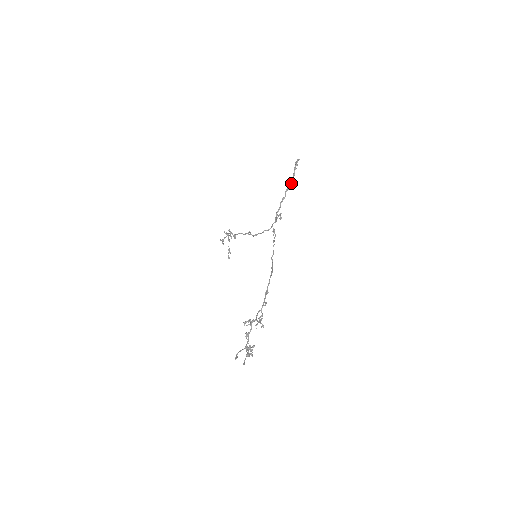
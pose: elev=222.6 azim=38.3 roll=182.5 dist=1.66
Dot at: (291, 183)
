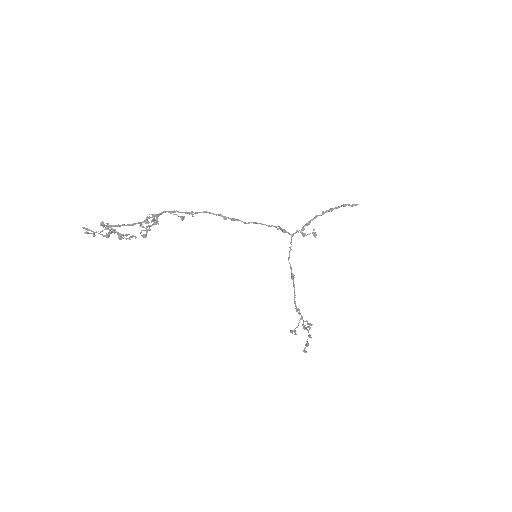
Dot at: (330, 209)
